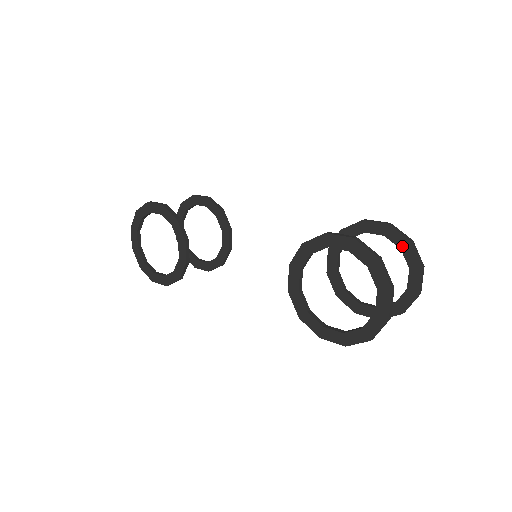
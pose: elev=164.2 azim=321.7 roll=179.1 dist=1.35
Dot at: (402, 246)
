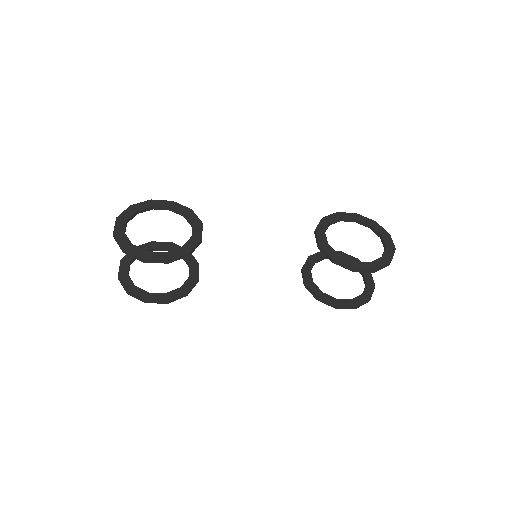
Dot at: occluded
